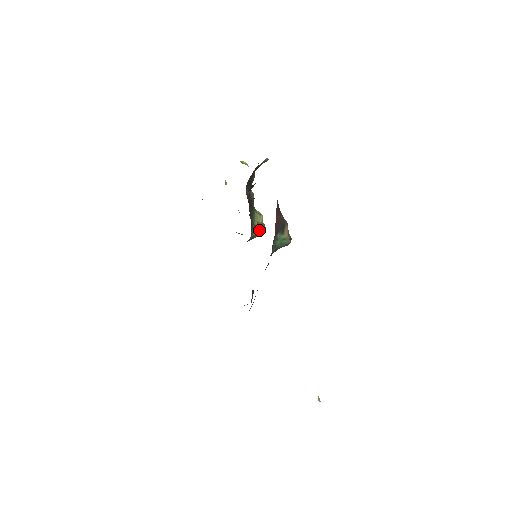
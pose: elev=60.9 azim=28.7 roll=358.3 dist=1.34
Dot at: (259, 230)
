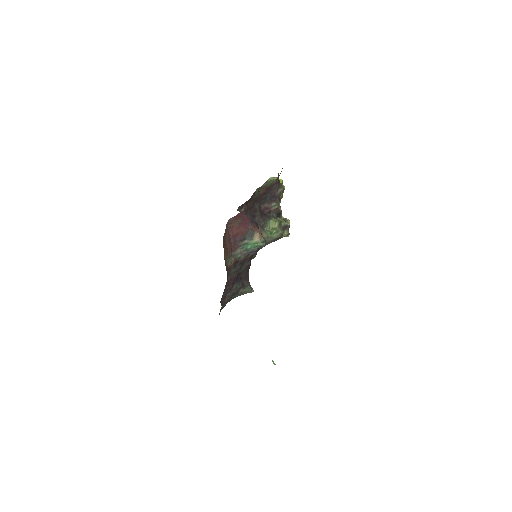
Dot at: (270, 234)
